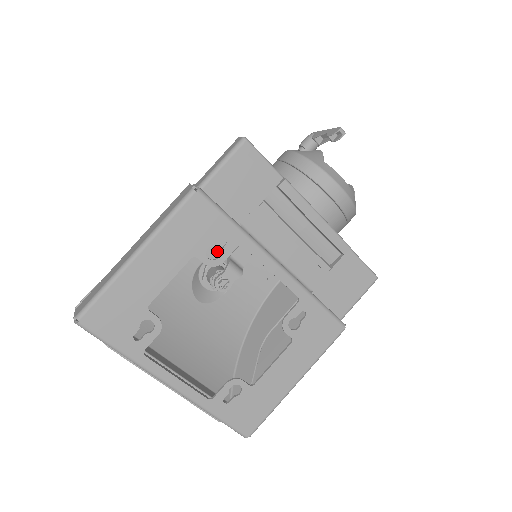
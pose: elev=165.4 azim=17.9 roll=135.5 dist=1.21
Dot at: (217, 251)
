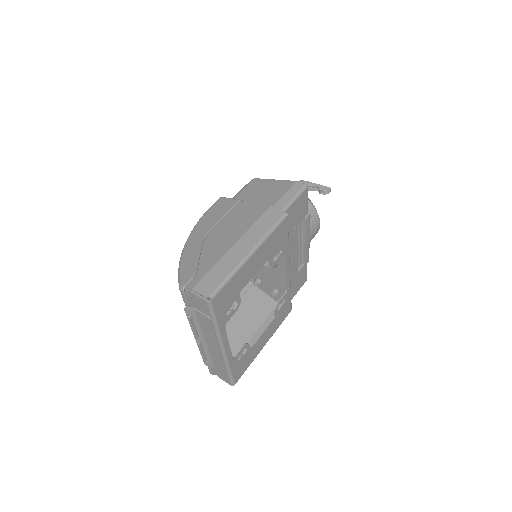
Dot at: occluded
